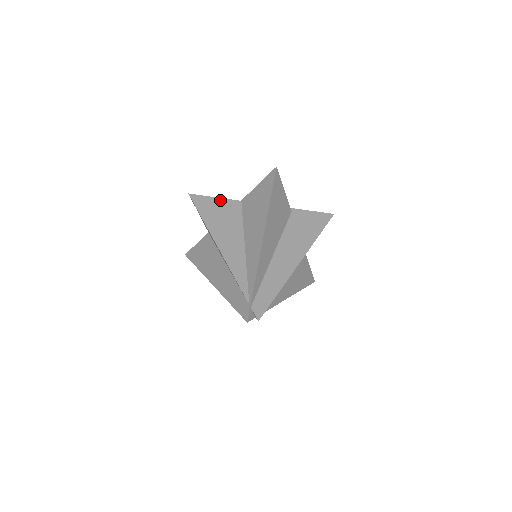
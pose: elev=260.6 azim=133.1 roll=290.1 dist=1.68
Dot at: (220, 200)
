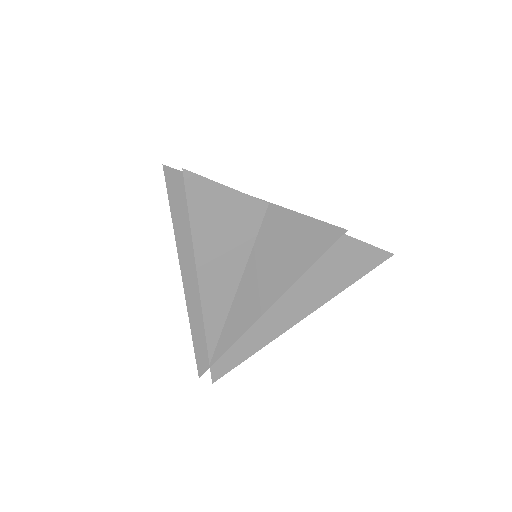
Dot at: (234, 195)
